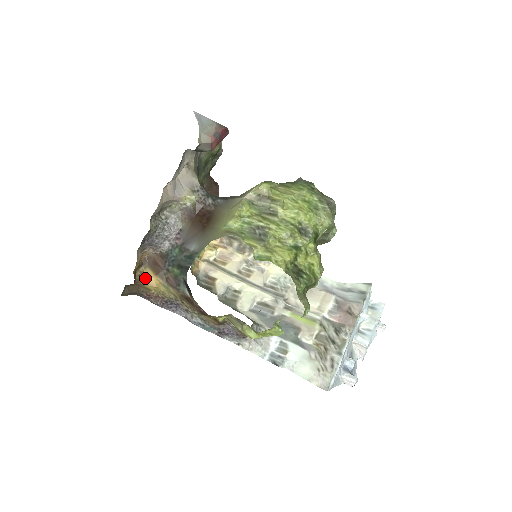
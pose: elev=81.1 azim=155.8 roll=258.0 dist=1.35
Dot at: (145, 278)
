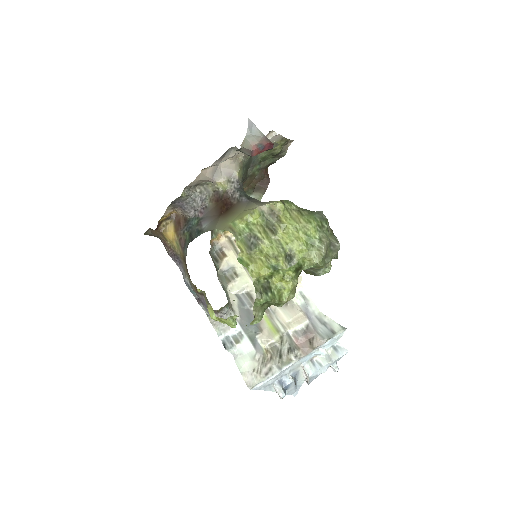
Dot at: (167, 230)
